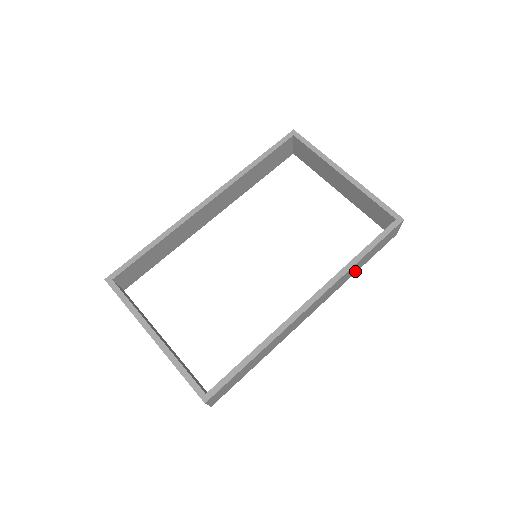
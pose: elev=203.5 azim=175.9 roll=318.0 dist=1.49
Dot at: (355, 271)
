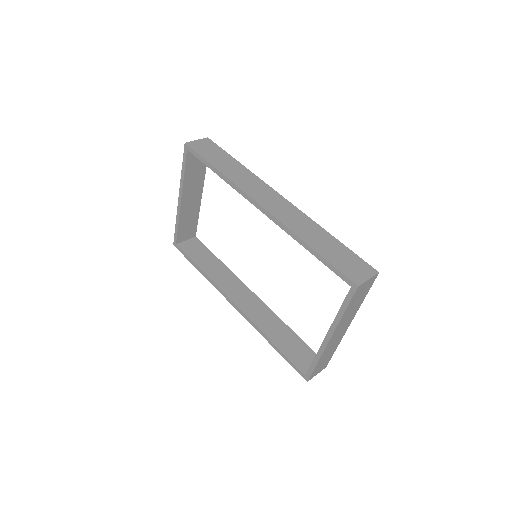
Dot at: occluded
